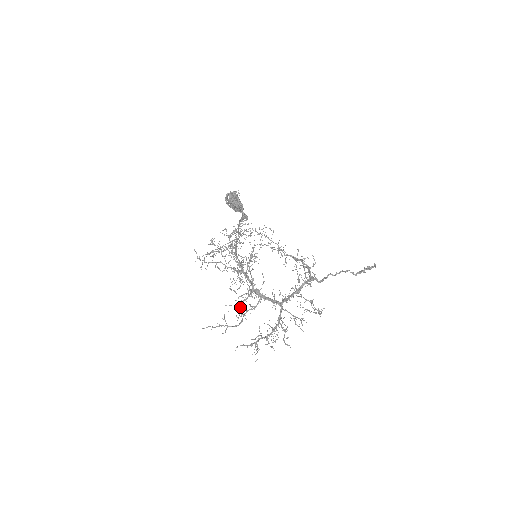
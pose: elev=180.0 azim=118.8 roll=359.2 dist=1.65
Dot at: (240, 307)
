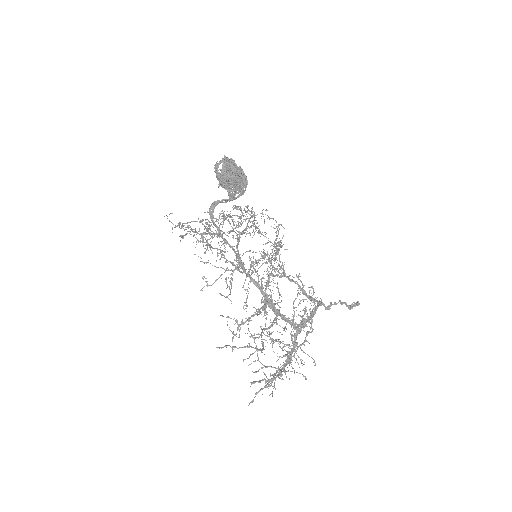
Dot at: (244, 322)
